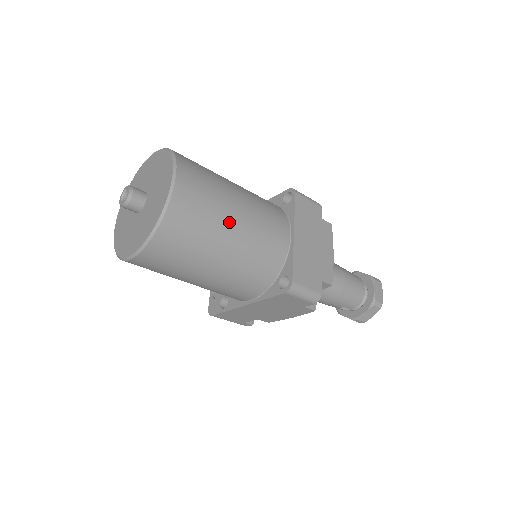
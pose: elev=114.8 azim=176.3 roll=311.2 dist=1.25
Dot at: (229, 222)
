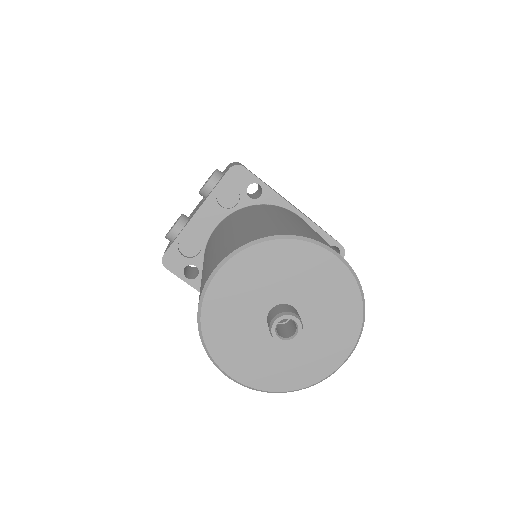
Dot at: occluded
